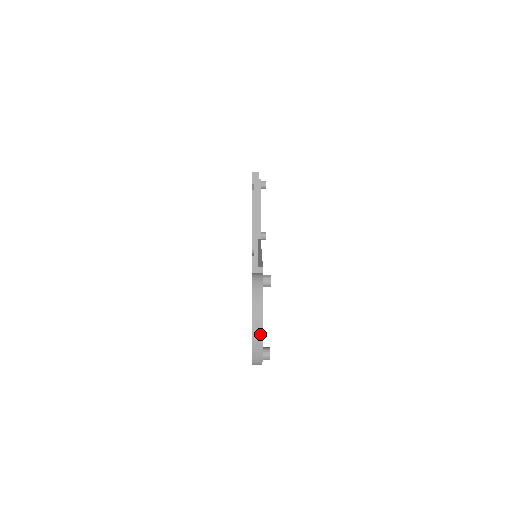
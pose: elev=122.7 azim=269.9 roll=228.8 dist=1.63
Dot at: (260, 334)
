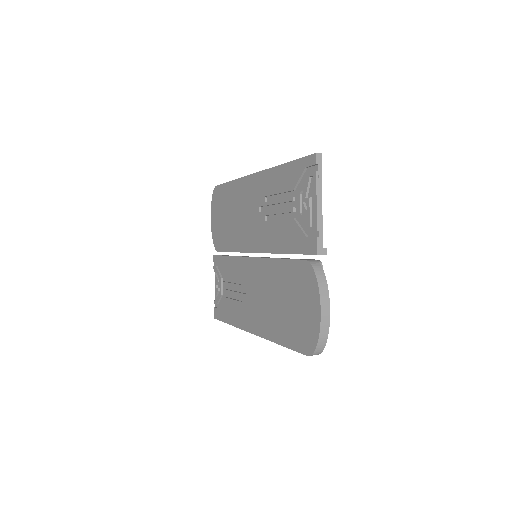
Dot at: (328, 318)
